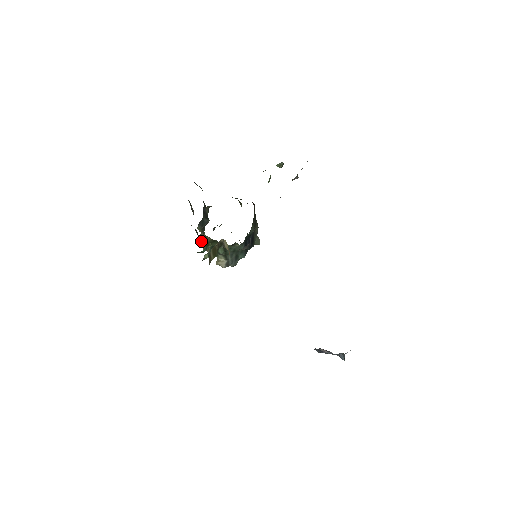
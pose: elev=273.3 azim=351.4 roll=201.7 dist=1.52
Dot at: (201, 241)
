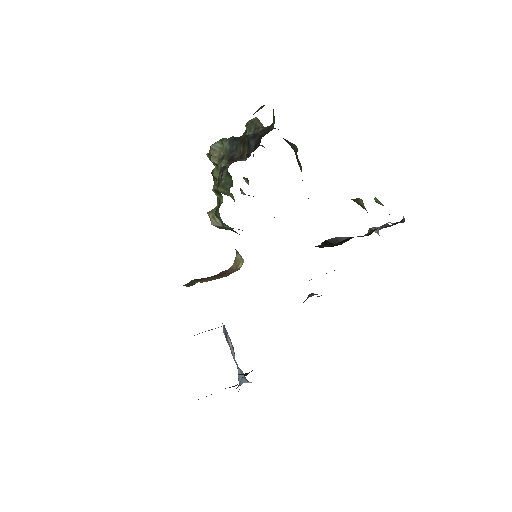
Dot at: (215, 175)
